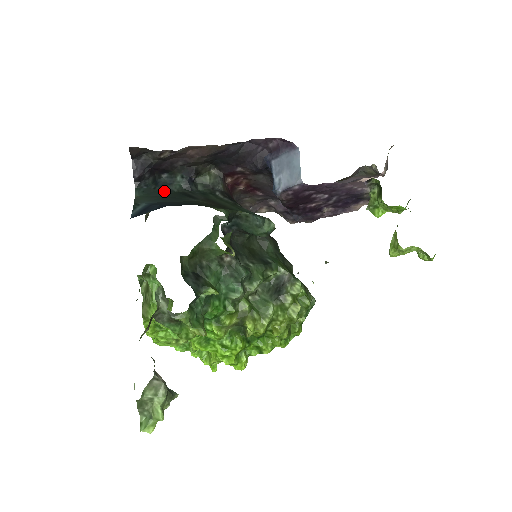
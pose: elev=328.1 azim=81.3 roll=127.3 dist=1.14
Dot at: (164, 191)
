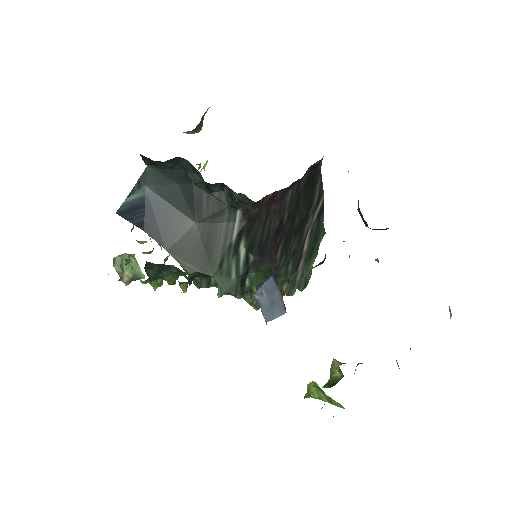
Dot at: (181, 176)
